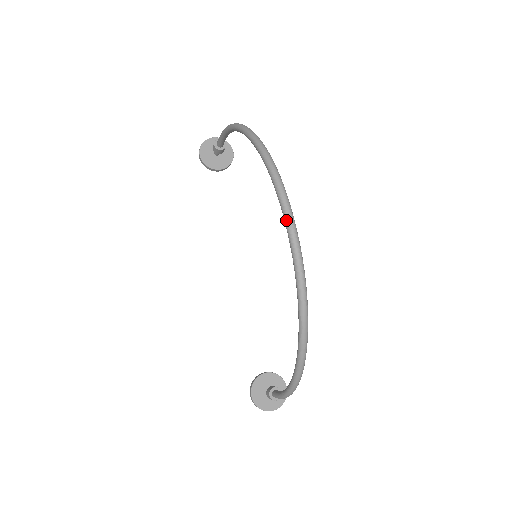
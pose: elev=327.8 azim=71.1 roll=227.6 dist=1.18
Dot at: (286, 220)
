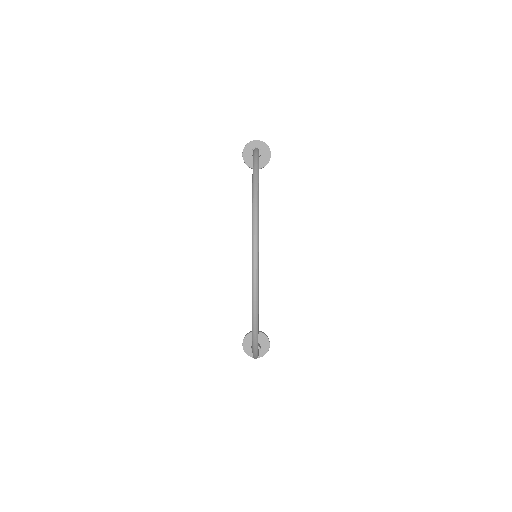
Dot at: (252, 261)
